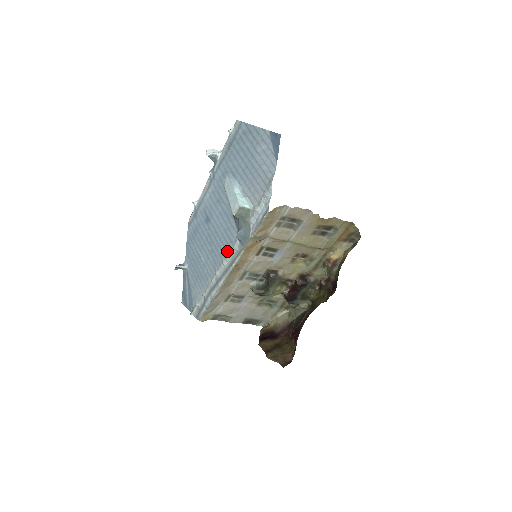
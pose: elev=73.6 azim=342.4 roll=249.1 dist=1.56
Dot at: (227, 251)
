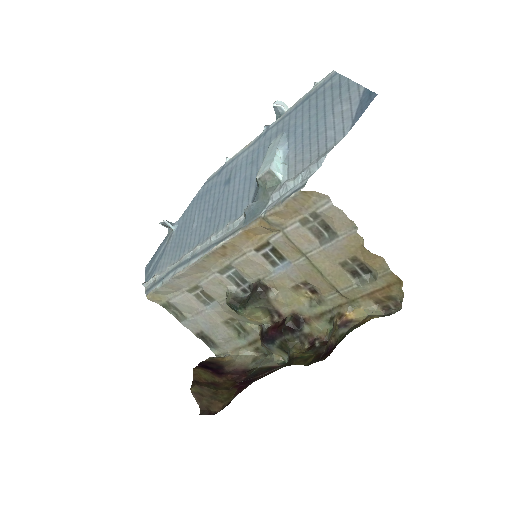
Dot at: (224, 225)
